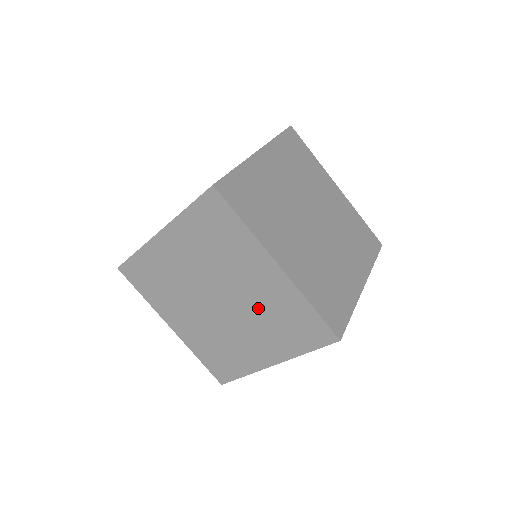
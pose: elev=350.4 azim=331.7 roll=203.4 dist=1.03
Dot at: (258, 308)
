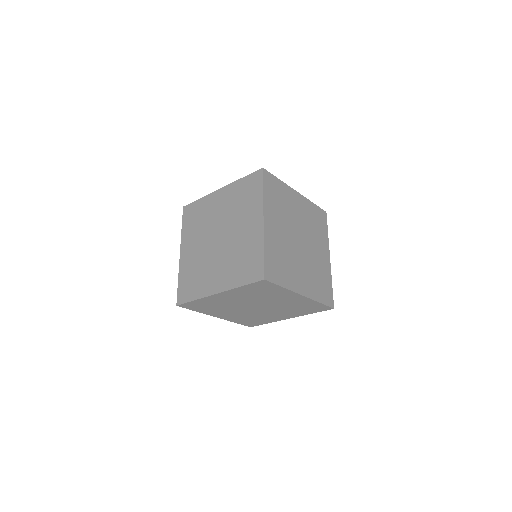
Dot at: (284, 306)
